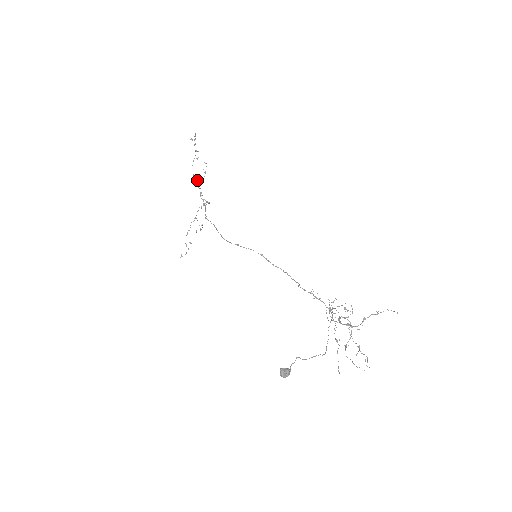
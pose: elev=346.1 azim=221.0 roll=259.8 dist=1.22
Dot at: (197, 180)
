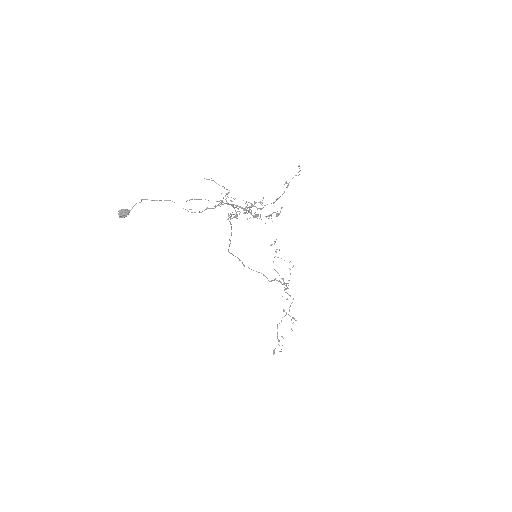
Dot at: (278, 273)
